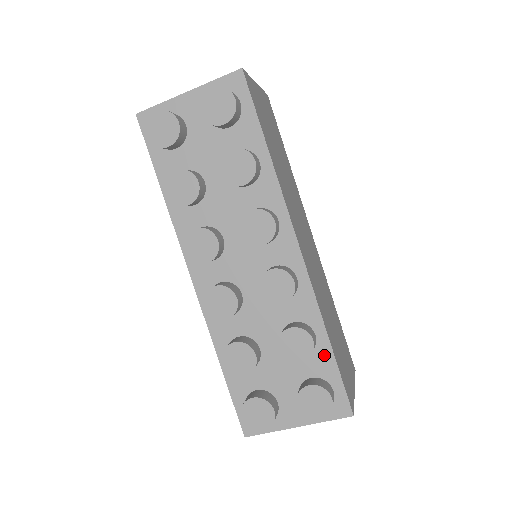
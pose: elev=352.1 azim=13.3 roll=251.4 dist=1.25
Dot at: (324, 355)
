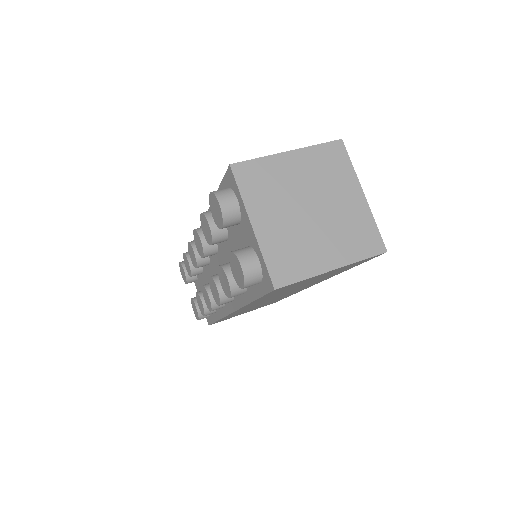
Dot at: (214, 315)
